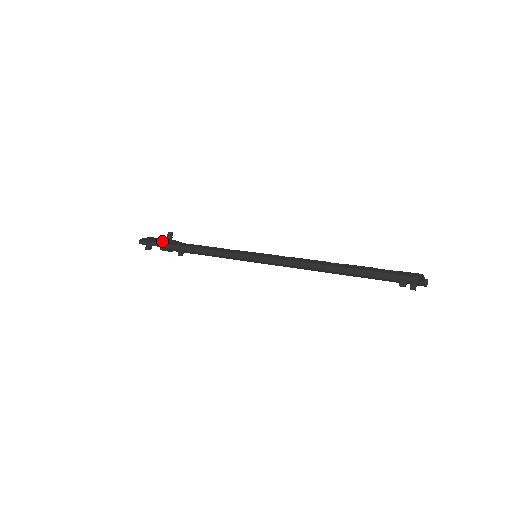
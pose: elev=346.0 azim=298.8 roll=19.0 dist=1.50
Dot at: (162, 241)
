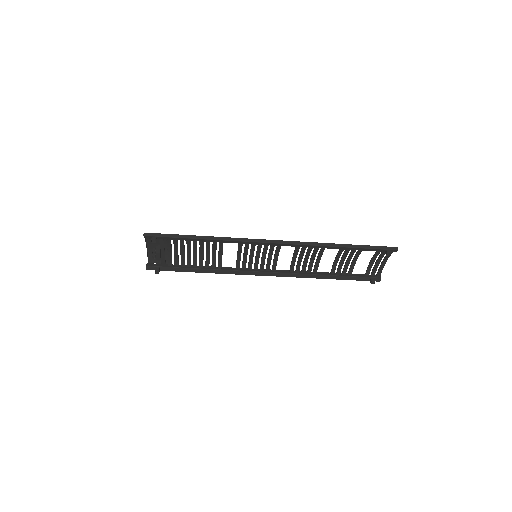
Dot at: (171, 234)
